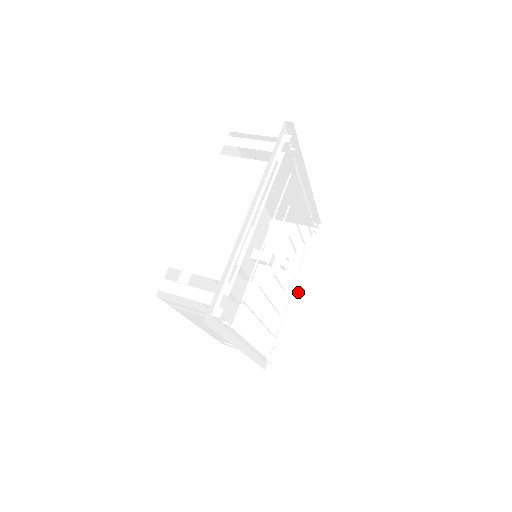
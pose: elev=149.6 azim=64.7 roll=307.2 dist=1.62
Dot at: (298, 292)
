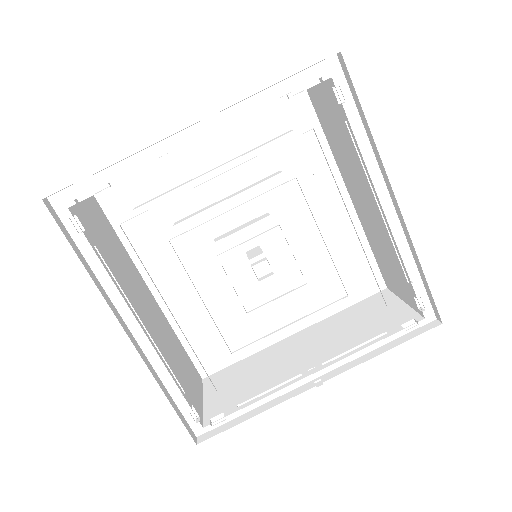
Dot at: occluded
